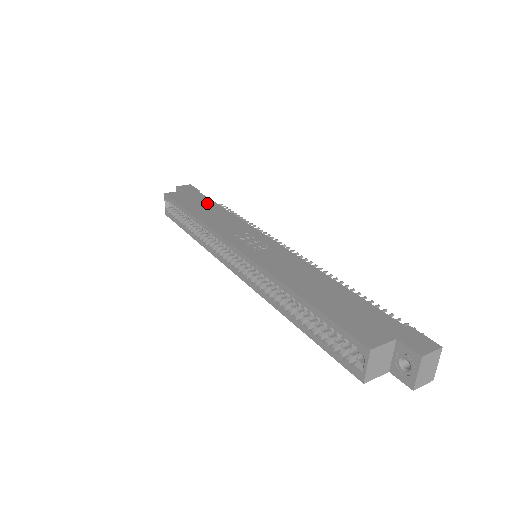
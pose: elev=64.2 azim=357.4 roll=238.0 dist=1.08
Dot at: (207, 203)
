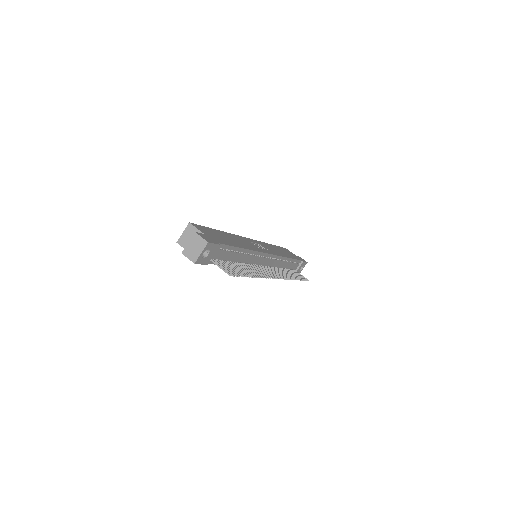
Dot at: occluded
